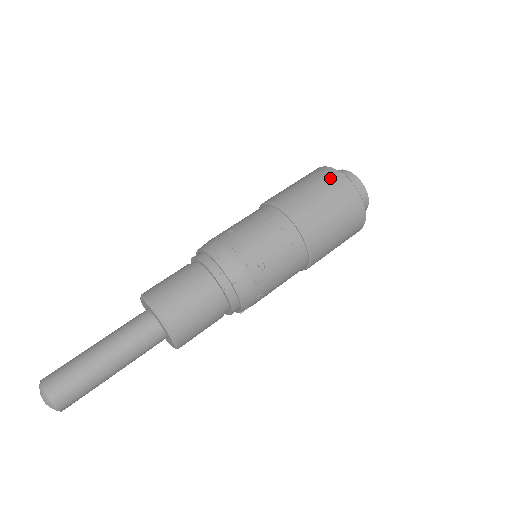
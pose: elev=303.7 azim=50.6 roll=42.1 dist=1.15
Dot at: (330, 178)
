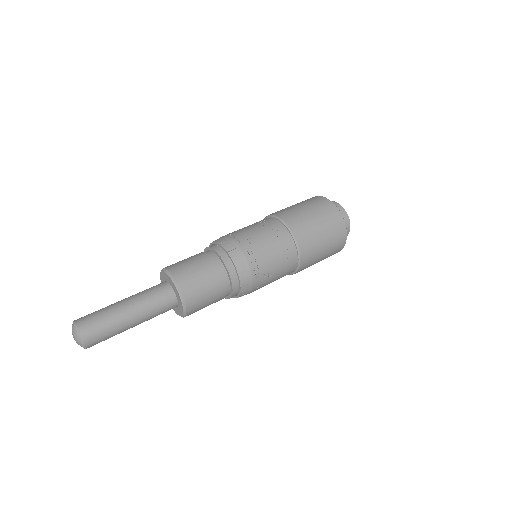
Dot at: (309, 199)
